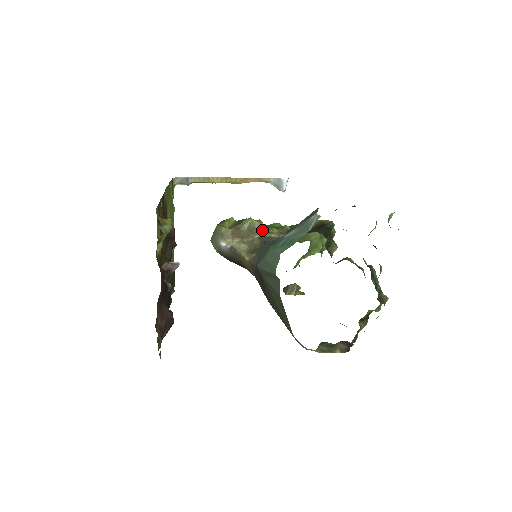
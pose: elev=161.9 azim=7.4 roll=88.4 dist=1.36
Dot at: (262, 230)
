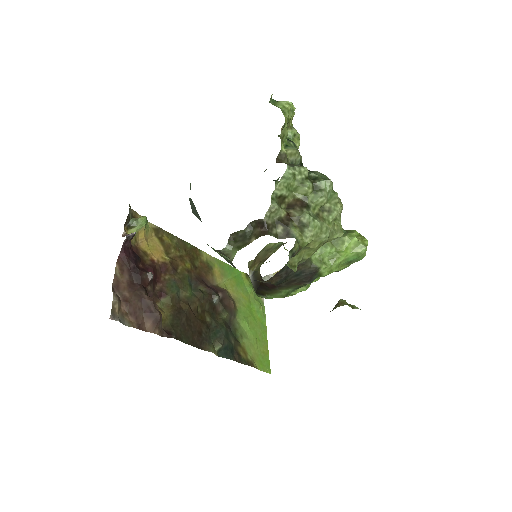
Dot at: (278, 246)
